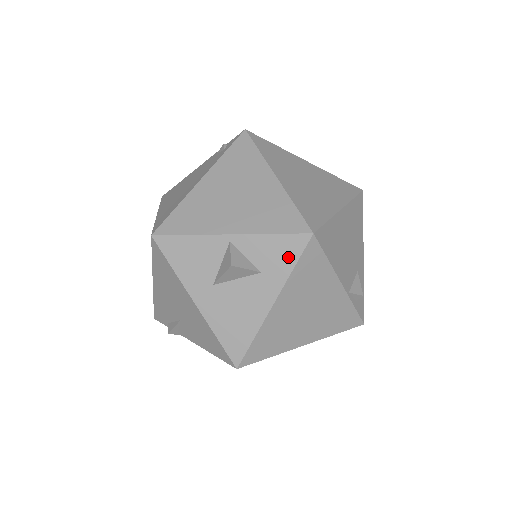
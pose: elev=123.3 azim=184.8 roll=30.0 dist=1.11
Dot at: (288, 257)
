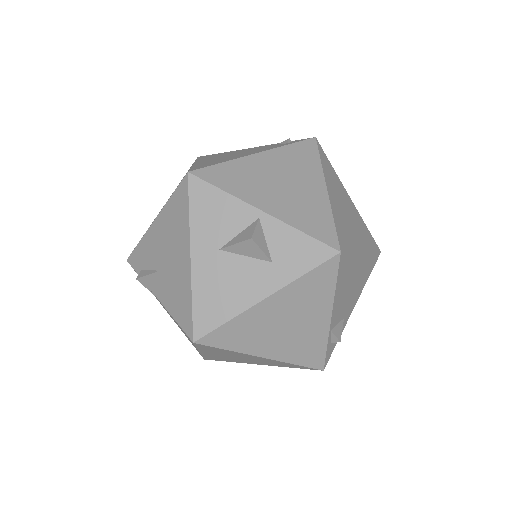
Dot at: (305, 261)
